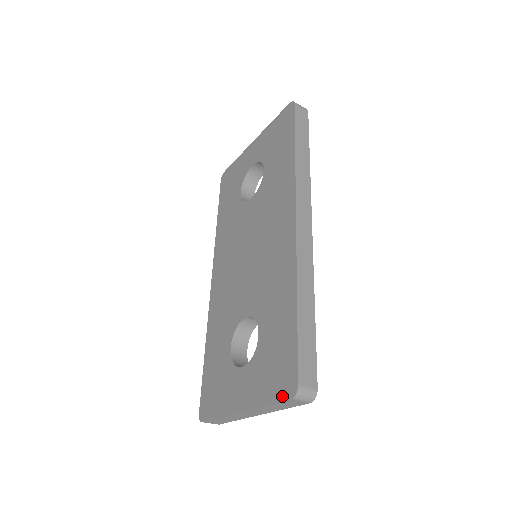
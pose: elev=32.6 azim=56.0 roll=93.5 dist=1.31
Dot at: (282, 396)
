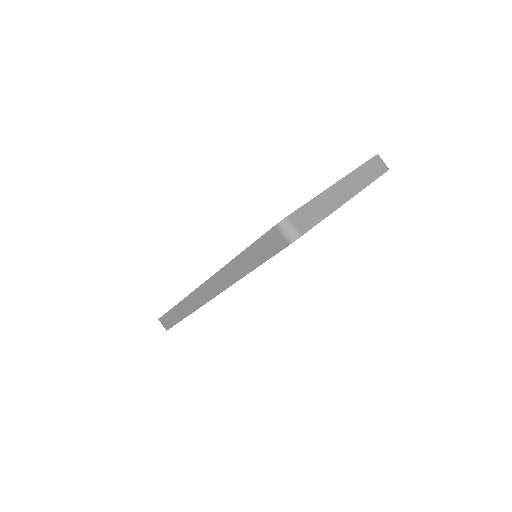
Dot at: (368, 160)
